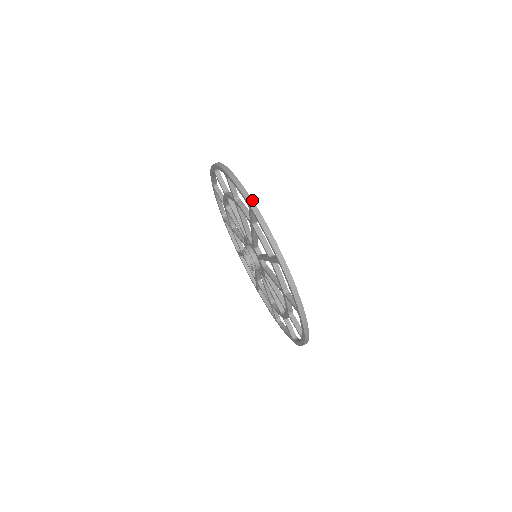
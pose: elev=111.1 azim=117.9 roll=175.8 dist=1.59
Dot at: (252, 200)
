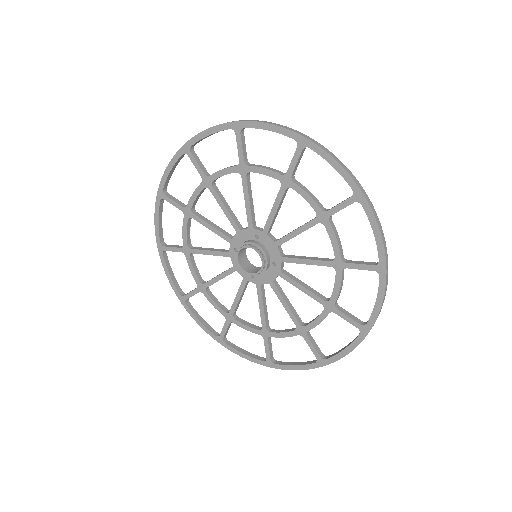
Dot at: (362, 187)
